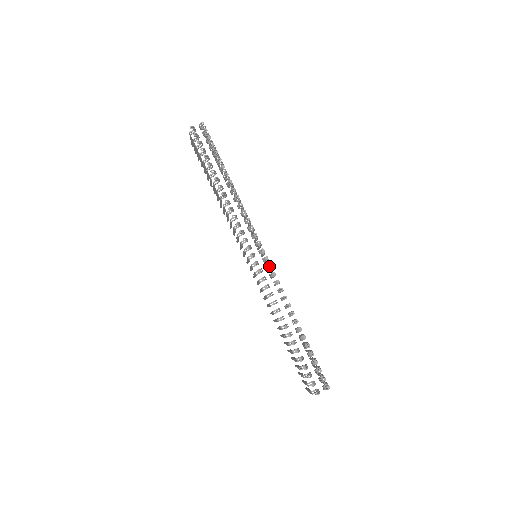
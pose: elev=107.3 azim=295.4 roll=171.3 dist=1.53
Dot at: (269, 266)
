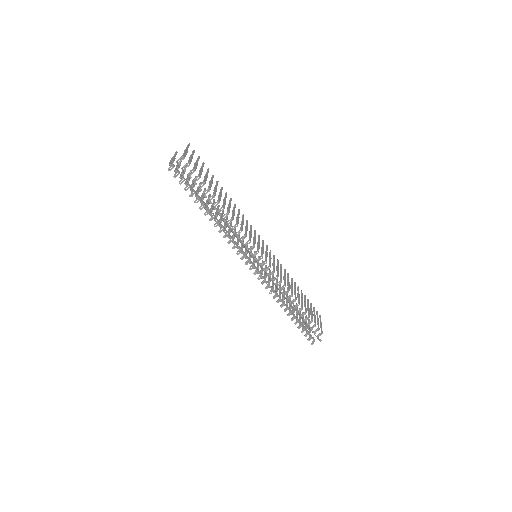
Dot at: (267, 268)
